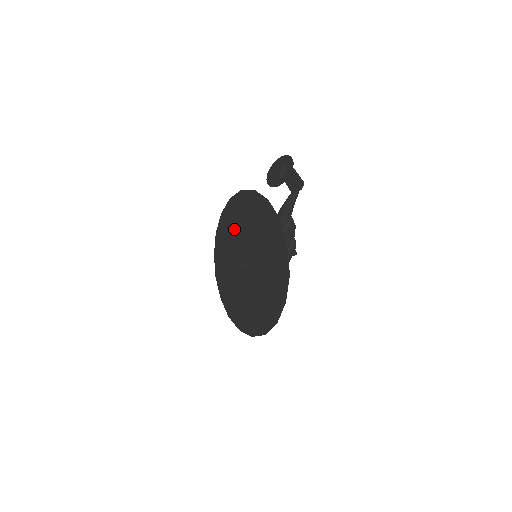
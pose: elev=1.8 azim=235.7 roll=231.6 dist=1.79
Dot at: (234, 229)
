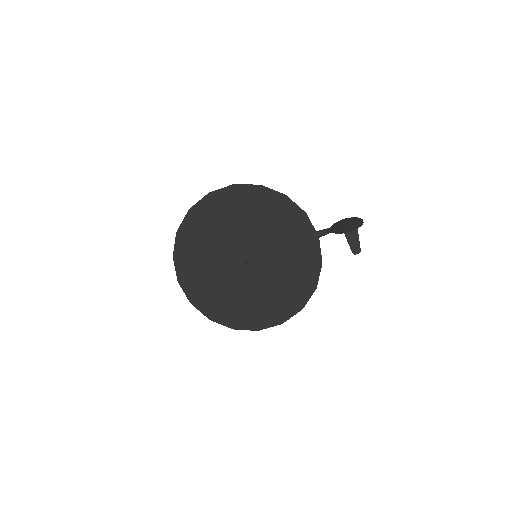
Dot at: (248, 217)
